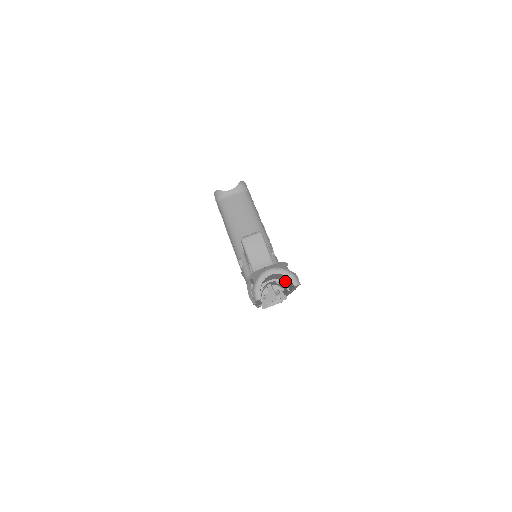
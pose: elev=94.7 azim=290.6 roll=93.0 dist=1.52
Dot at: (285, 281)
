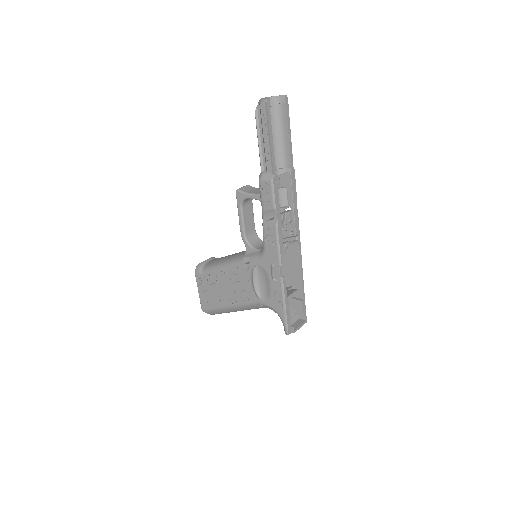
Dot at: (283, 158)
